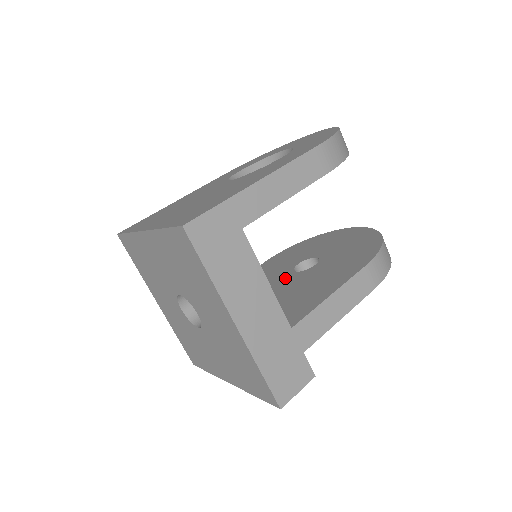
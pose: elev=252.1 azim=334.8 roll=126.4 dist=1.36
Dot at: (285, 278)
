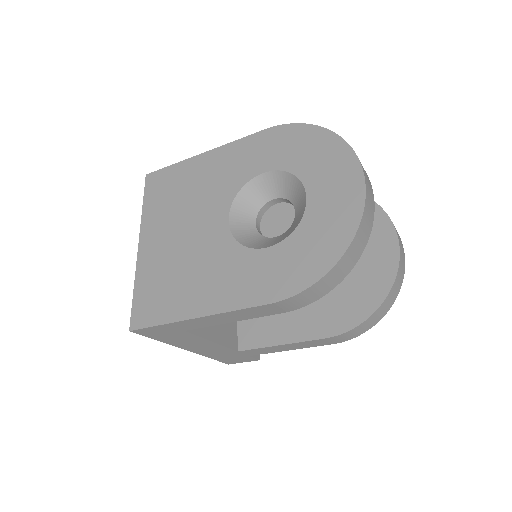
Dot at: occluded
